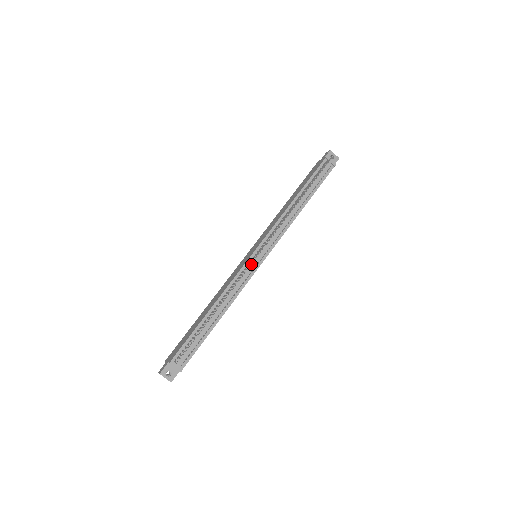
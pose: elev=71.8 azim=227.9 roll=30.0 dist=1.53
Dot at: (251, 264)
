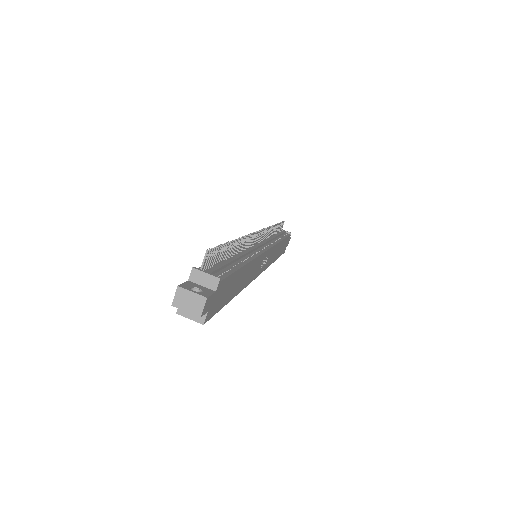
Dot at: occluded
